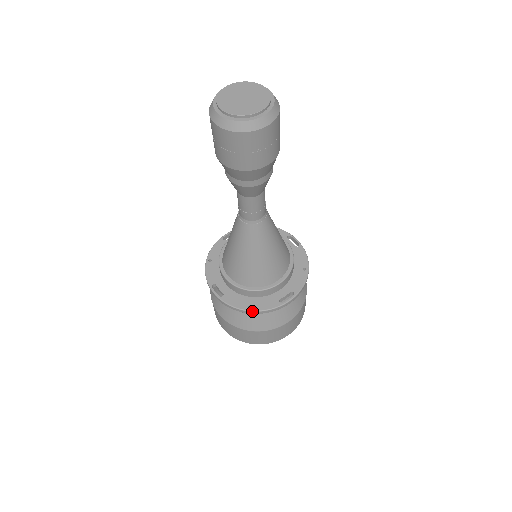
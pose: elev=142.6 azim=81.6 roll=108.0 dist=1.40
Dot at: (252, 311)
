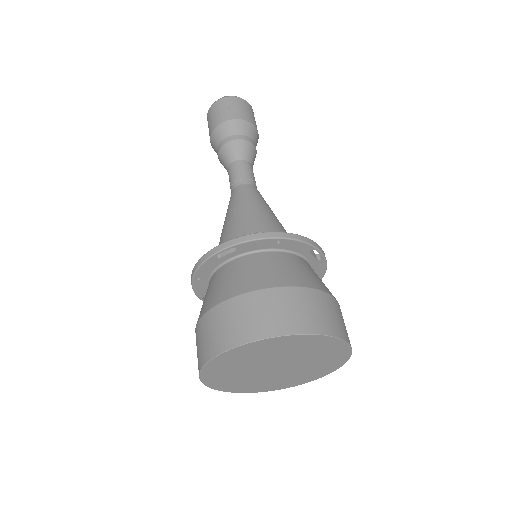
Dot at: (283, 232)
